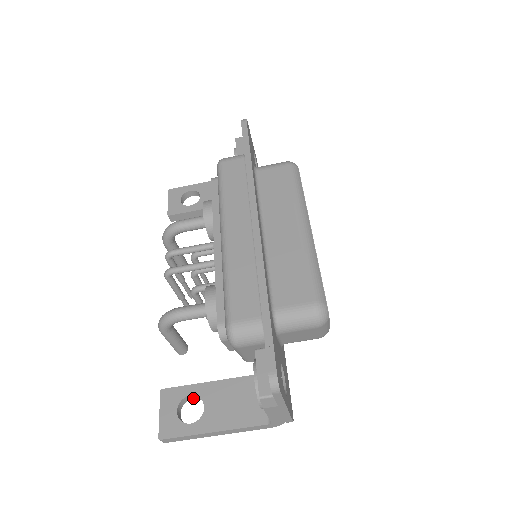
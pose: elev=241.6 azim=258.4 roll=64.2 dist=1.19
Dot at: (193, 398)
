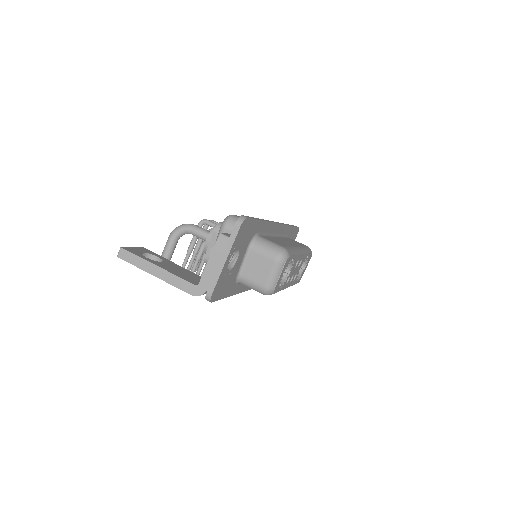
Dot at: occluded
